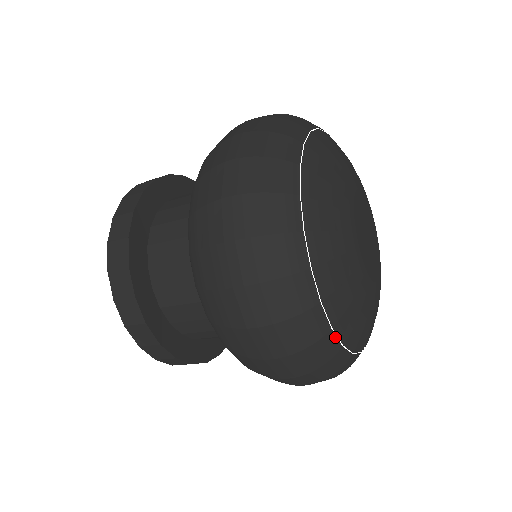
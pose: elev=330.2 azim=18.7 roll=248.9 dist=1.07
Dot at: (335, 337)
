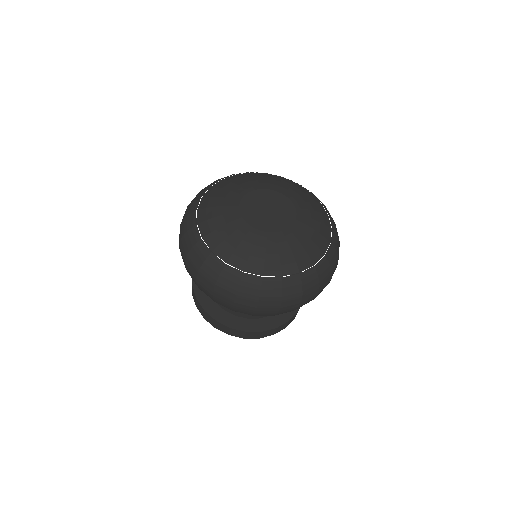
Dot at: (306, 271)
